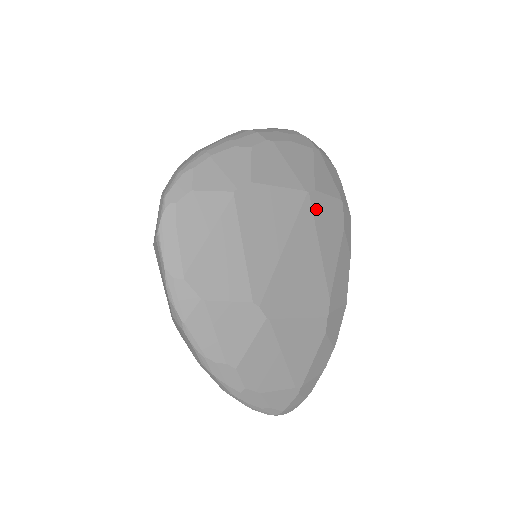
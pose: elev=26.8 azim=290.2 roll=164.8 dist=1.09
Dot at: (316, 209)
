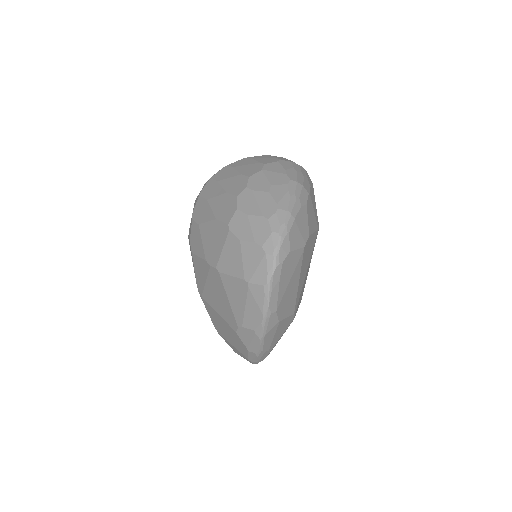
Dot at: occluded
